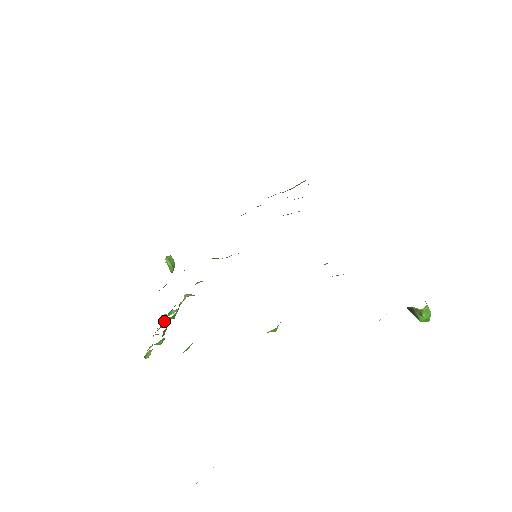
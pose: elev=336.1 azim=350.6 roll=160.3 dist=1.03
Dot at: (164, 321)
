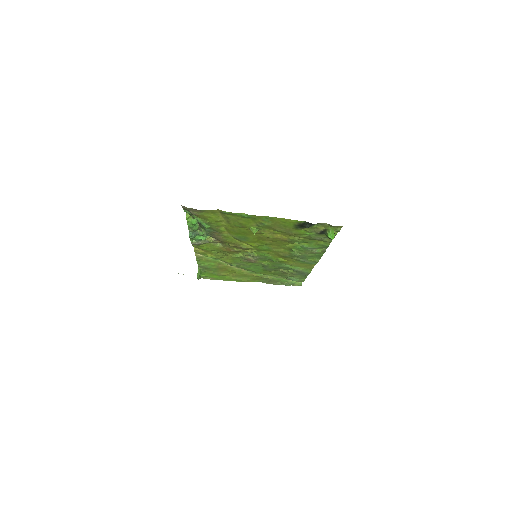
Dot at: (196, 234)
